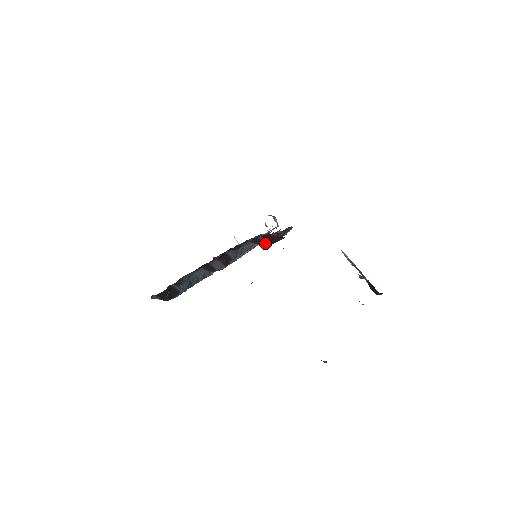
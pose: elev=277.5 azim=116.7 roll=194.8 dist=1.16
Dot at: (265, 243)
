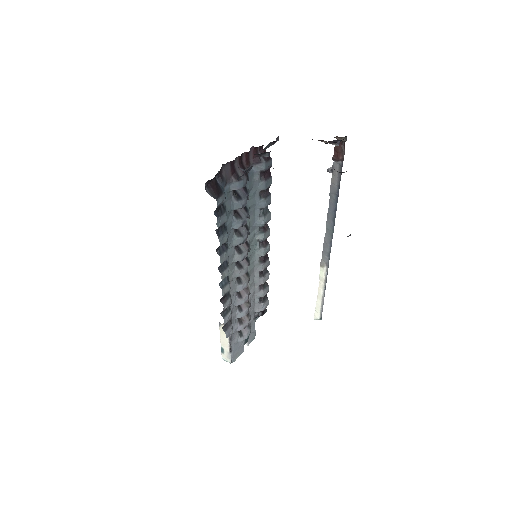
Dot at: (263, 160)
